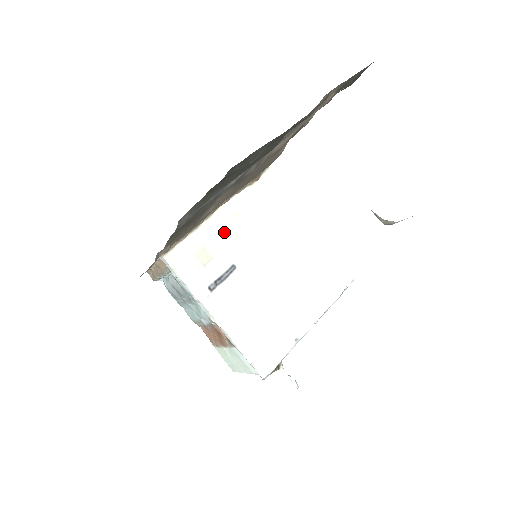
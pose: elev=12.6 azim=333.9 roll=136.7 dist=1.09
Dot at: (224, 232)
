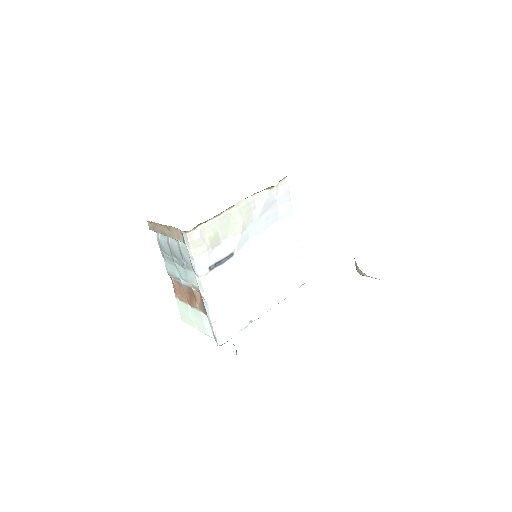
Dot at: (236, 223)
